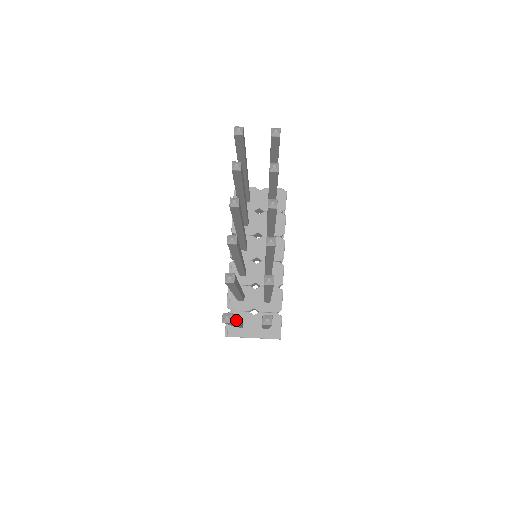
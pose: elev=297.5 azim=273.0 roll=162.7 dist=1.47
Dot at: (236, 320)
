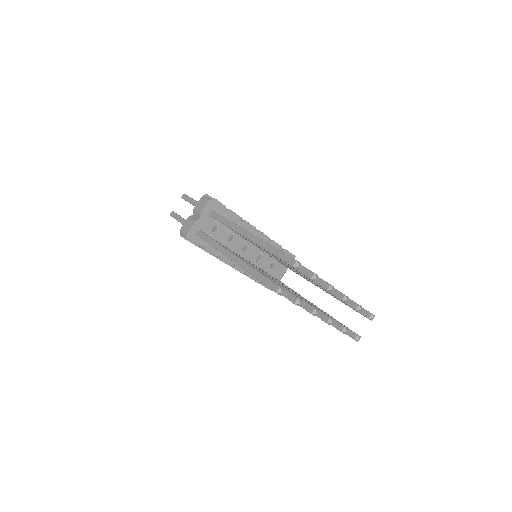
Dot at: (330, 316)
